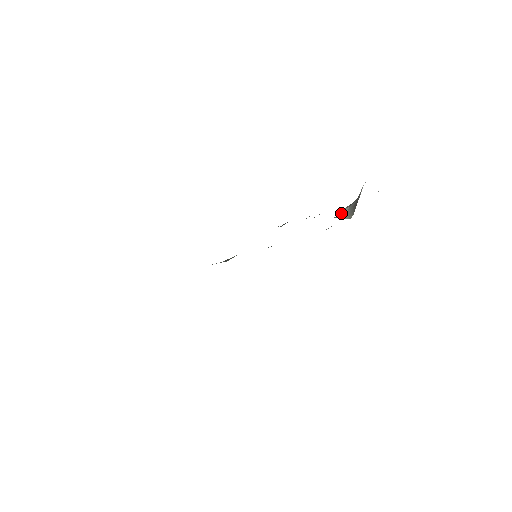
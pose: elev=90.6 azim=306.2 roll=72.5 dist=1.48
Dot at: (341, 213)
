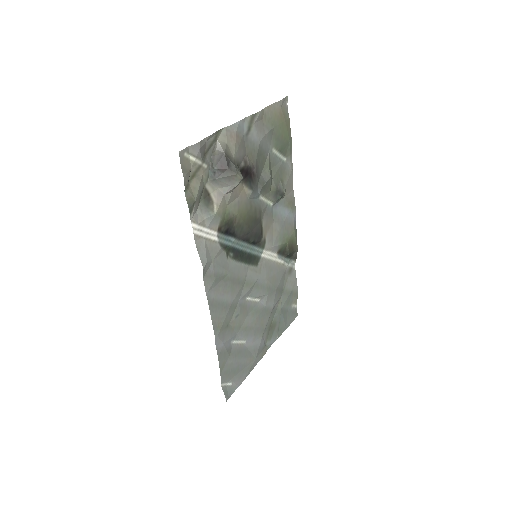
Dot at: (224, 187)
